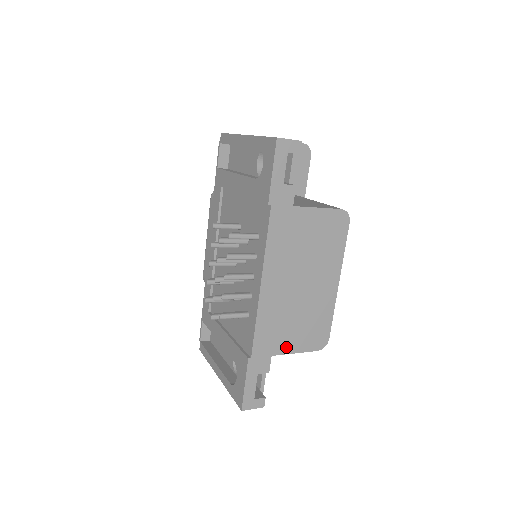
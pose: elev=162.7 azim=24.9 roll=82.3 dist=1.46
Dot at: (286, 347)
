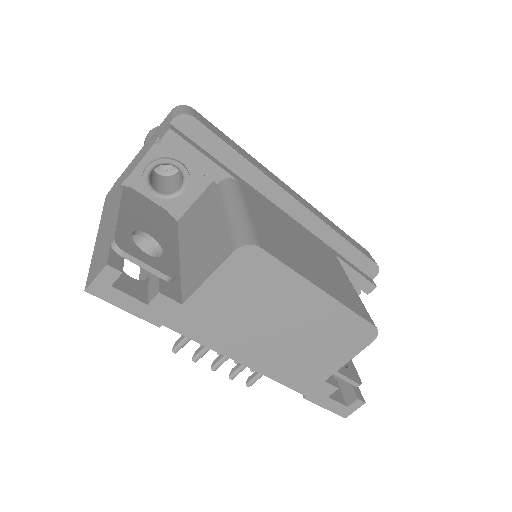
Dot at: (331, 367)
